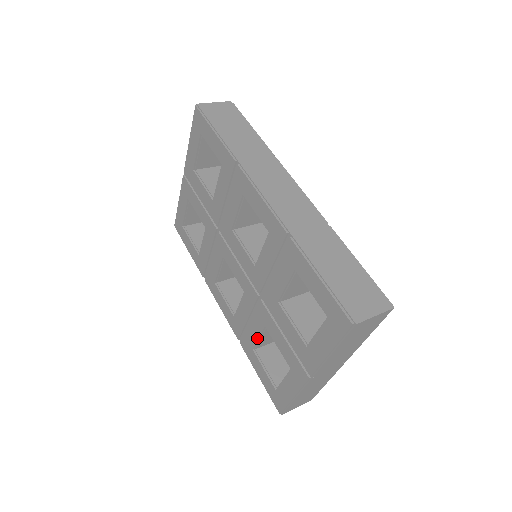
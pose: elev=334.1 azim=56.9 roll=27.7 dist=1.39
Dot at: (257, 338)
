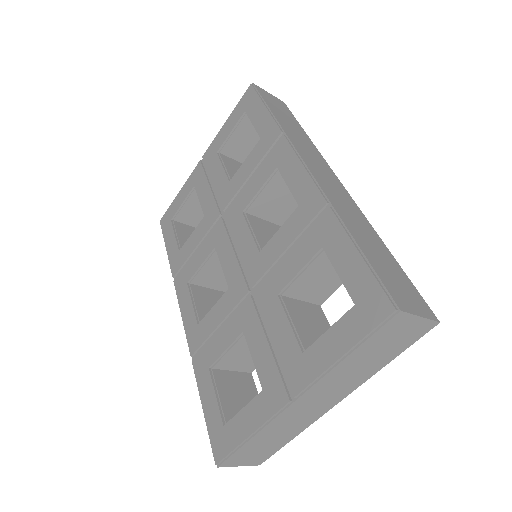
Dot at: (223, 350)
